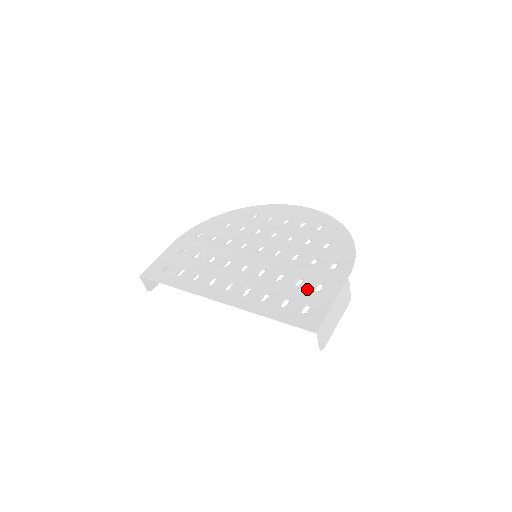
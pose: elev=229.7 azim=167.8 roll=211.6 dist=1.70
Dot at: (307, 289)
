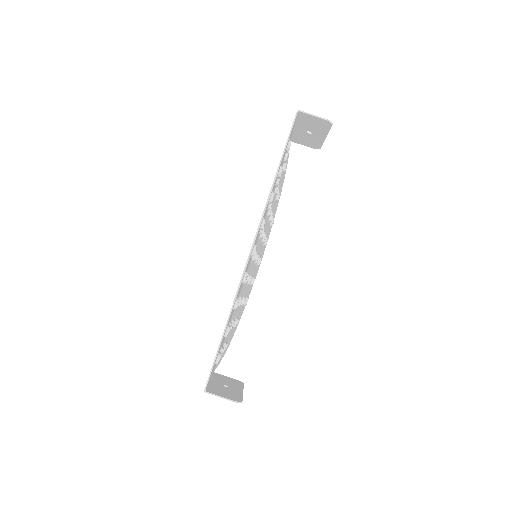
Dot at: occluded
